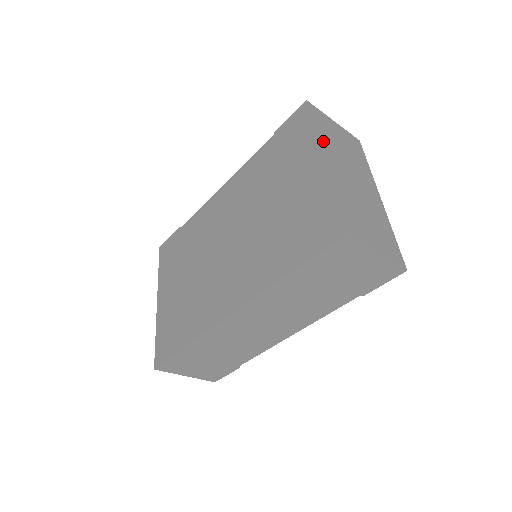
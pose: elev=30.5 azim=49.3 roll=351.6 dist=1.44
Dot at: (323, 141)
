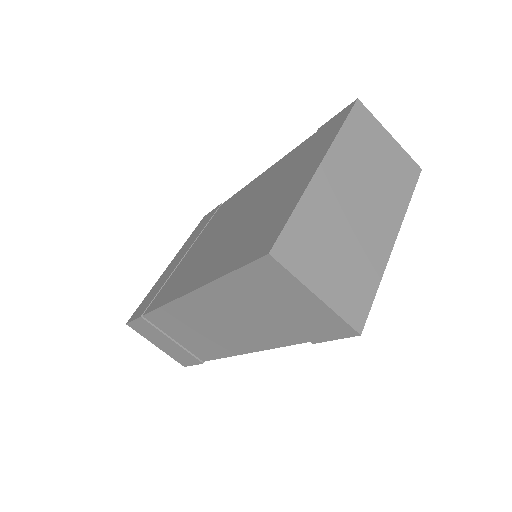
Dot at: (342, 147)
